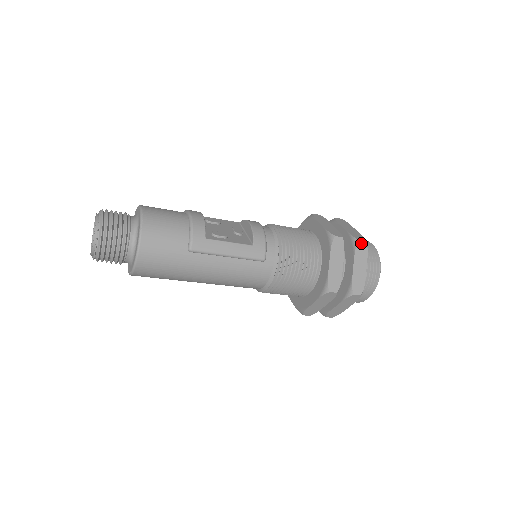
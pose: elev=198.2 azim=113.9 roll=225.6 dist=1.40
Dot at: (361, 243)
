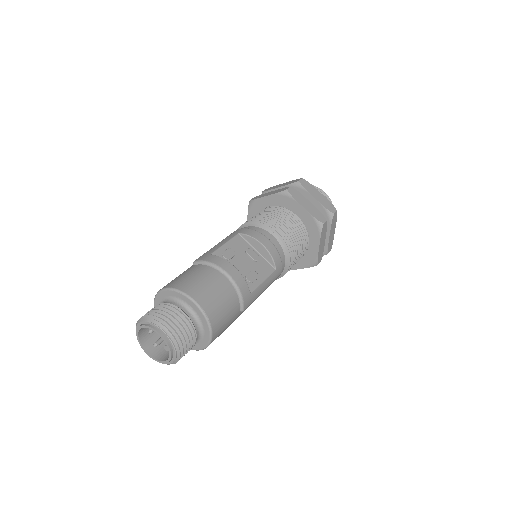
Dot at: (335, 215)
